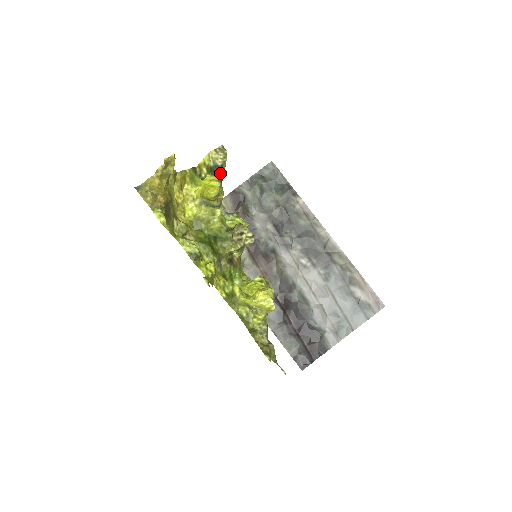
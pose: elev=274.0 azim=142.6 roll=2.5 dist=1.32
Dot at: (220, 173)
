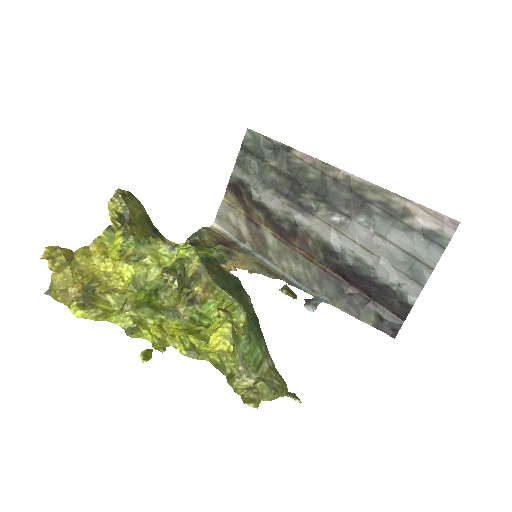
Dot at: (127, 221)
